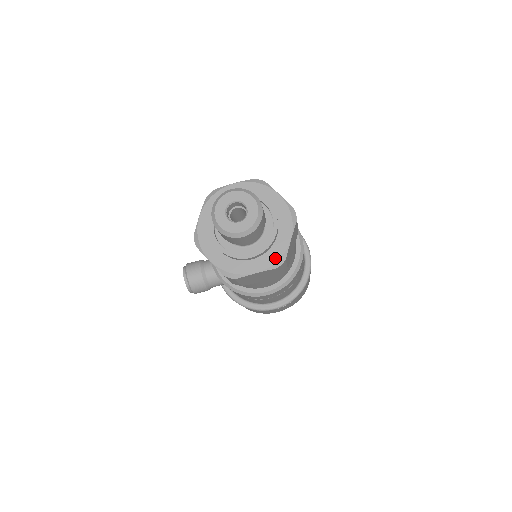
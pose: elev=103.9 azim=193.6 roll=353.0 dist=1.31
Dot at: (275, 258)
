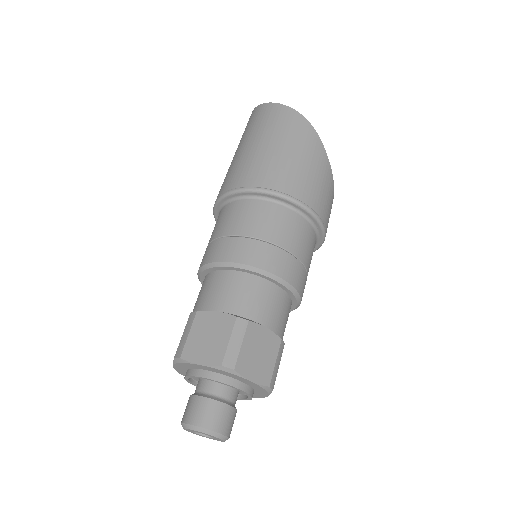
Dot at: (262, 390)
